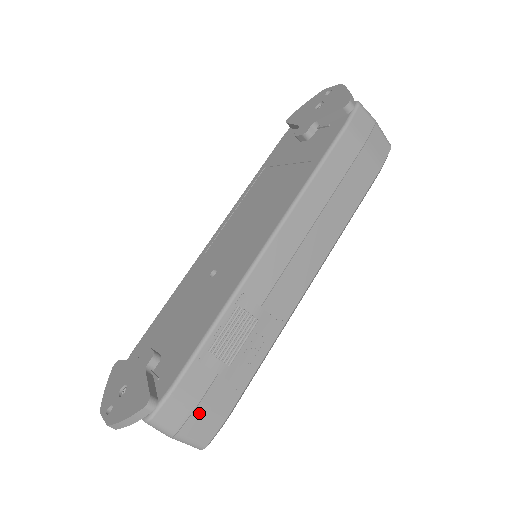
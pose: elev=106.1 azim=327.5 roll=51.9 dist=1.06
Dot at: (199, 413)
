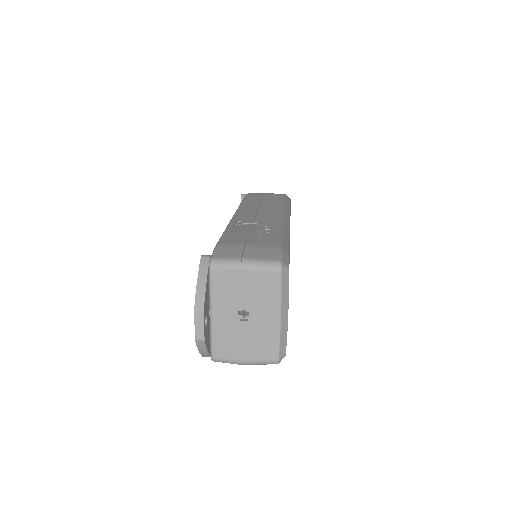
Dot at: (251, 248)
